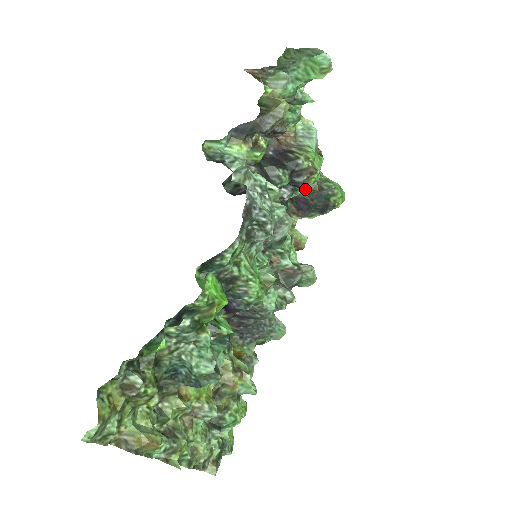
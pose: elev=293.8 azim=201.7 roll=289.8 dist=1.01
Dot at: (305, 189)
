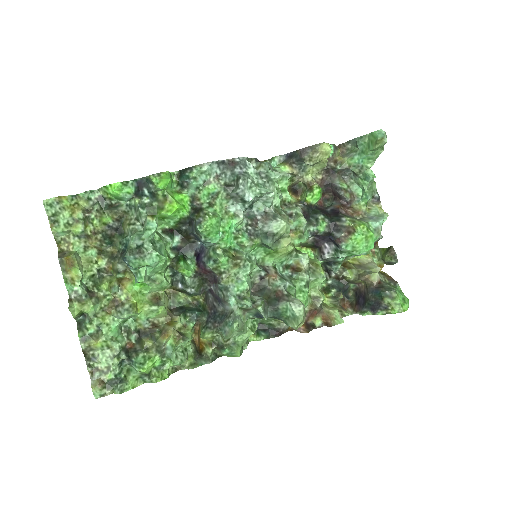
Dot at: (342, 248)
